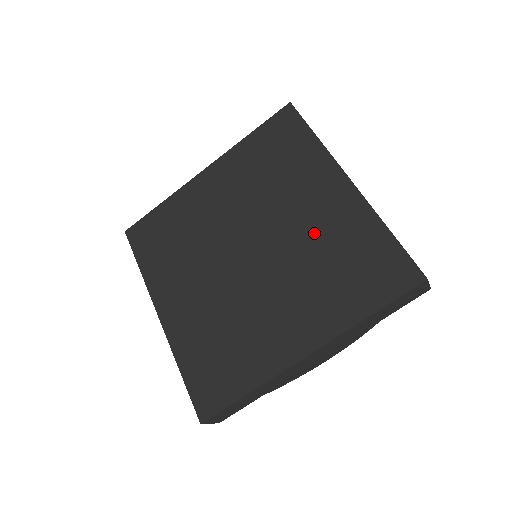
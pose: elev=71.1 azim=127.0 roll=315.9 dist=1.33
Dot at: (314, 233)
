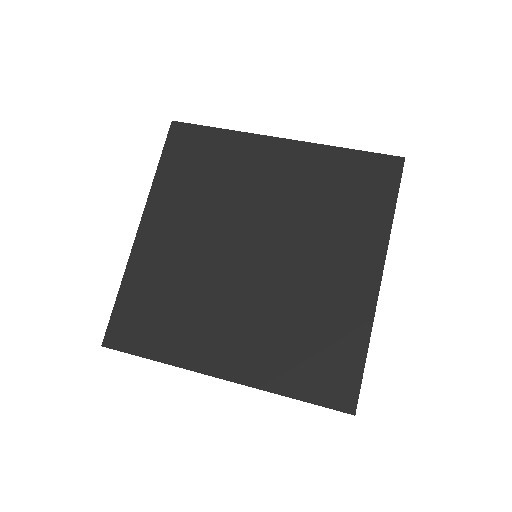
Dot at: (295, 194)
